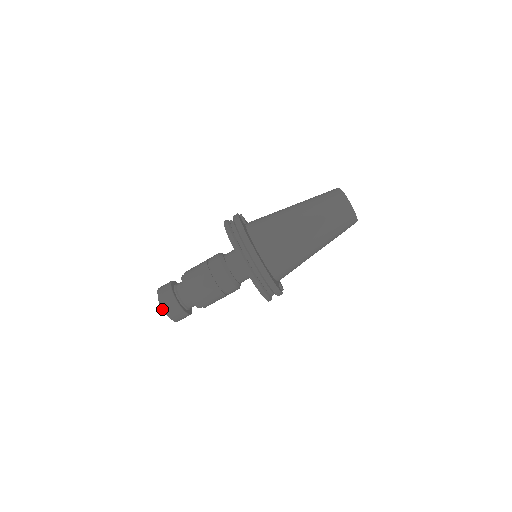
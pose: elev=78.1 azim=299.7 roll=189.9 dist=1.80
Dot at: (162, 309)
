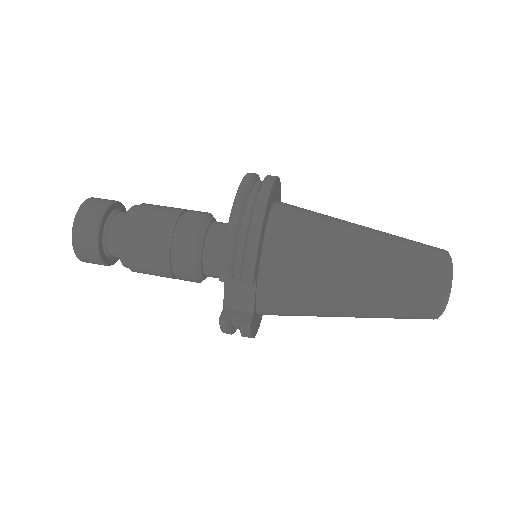
Dot at: occluded
